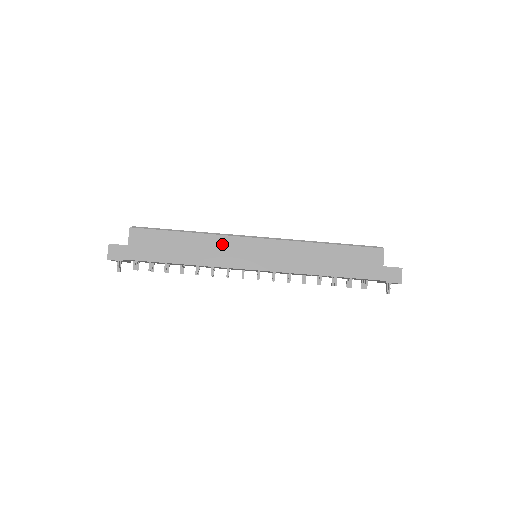
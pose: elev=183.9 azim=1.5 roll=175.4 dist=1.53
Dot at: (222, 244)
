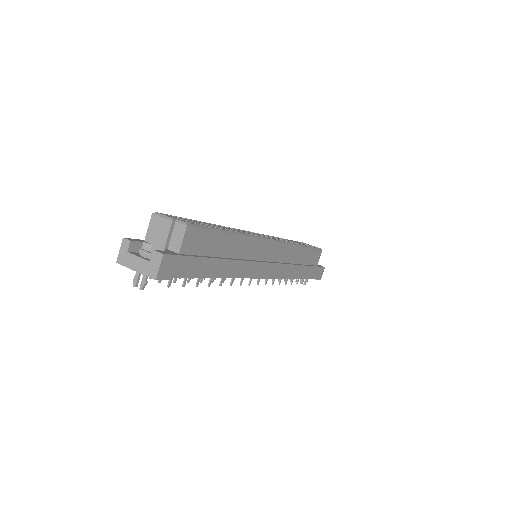
Dot at: (253, 249)
